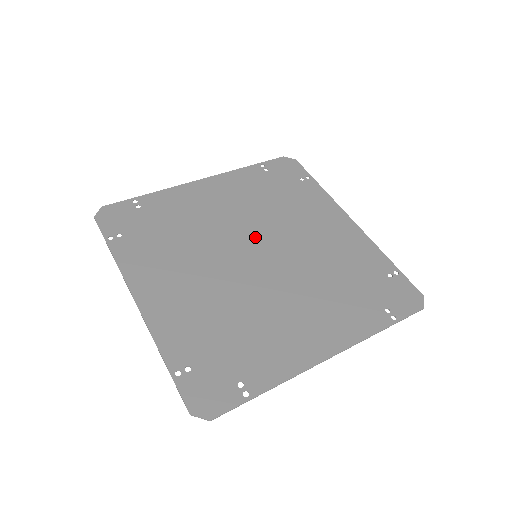
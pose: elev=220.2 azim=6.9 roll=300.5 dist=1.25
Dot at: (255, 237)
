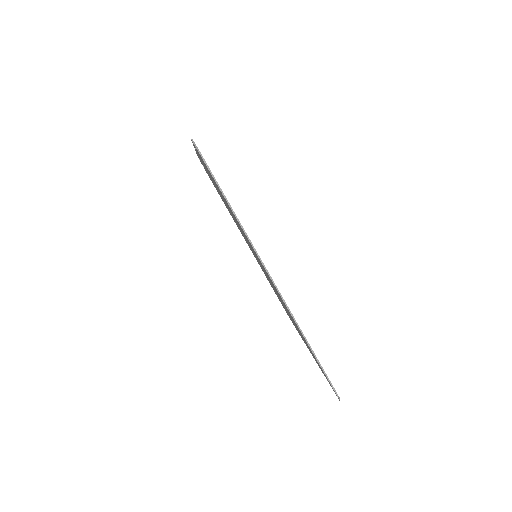
Dot at: occluded
